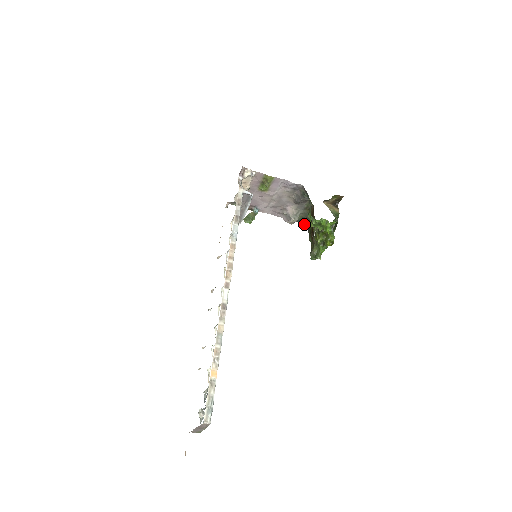
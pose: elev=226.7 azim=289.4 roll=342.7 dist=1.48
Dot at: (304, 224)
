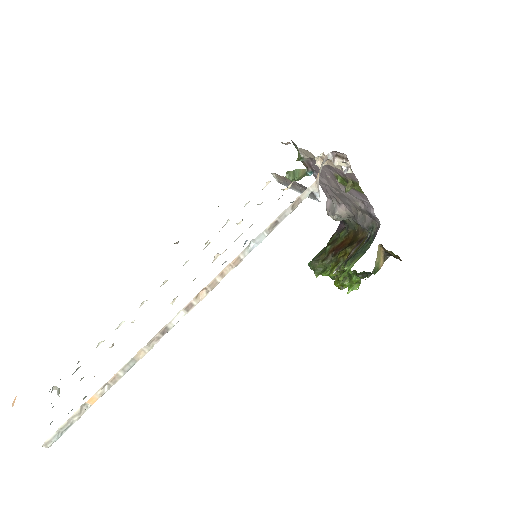
Dot at: occluded
